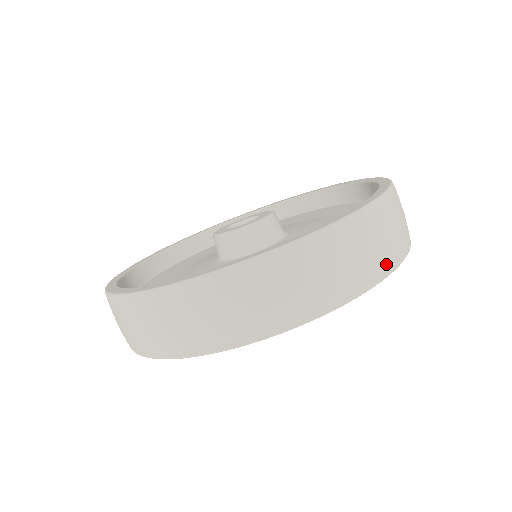
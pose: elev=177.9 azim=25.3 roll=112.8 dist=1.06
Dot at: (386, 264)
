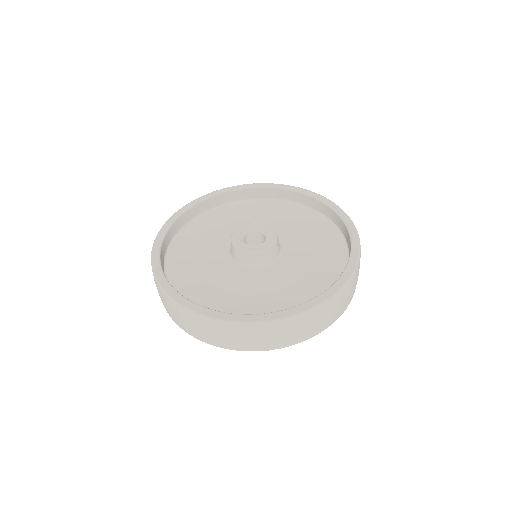
Dot at: occluded
